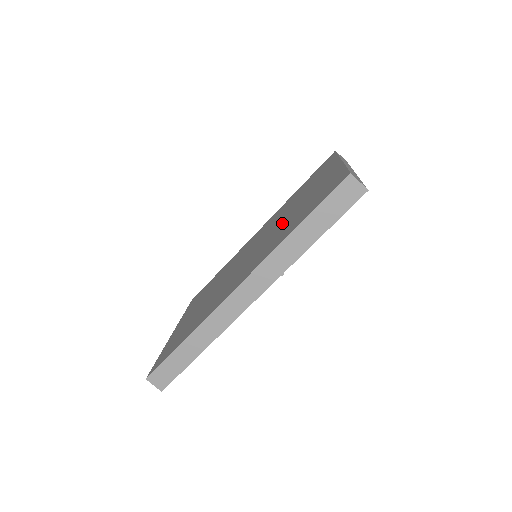
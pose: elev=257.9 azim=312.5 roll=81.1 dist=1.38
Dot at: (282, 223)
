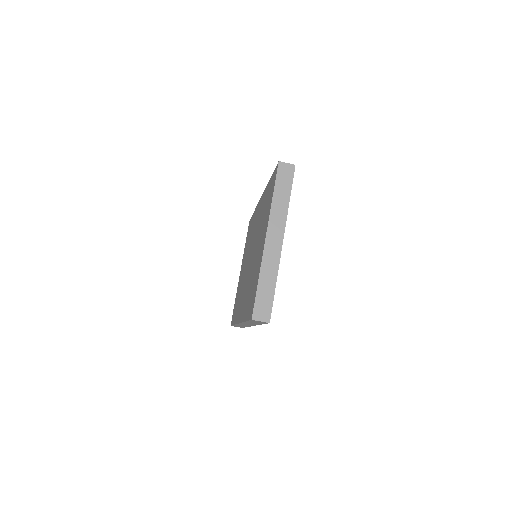
Dot at: occluded
